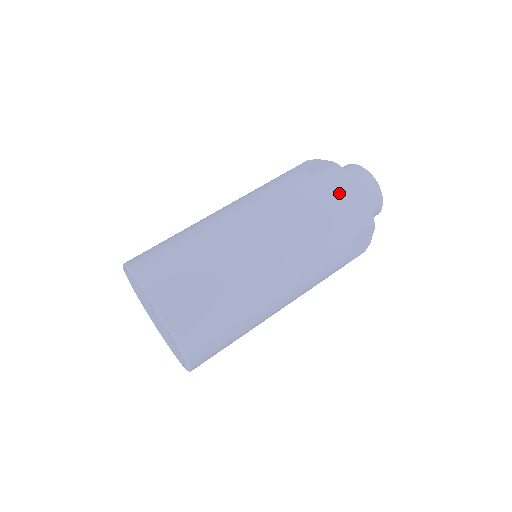
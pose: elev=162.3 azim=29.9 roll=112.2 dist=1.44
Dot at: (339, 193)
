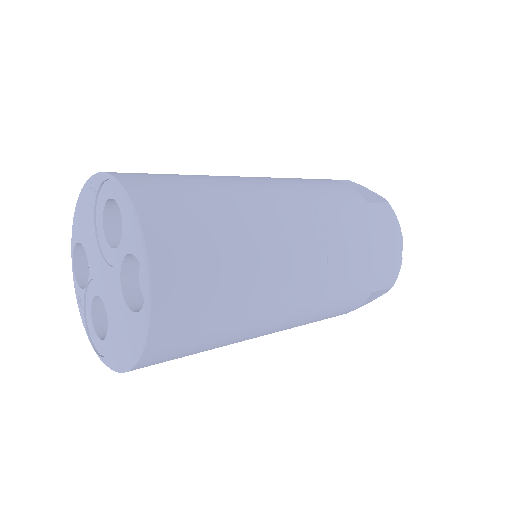
Dot at: (385, 236)
